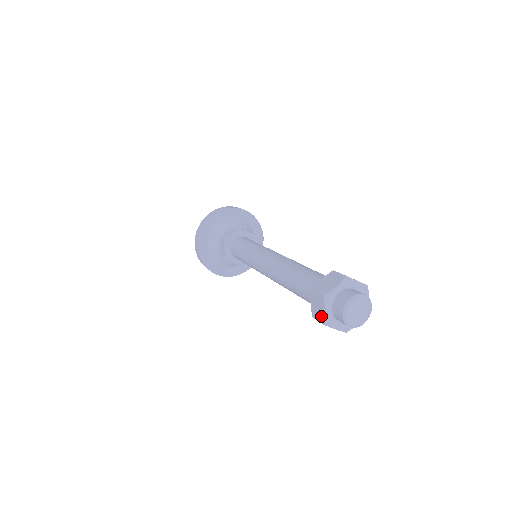
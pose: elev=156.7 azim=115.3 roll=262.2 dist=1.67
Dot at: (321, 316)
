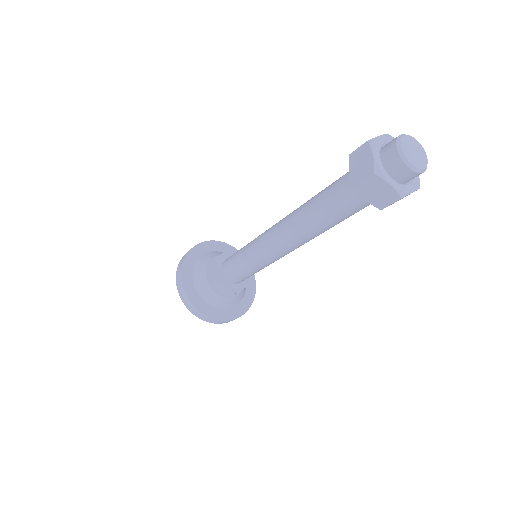
Dot at: (368, 168)
